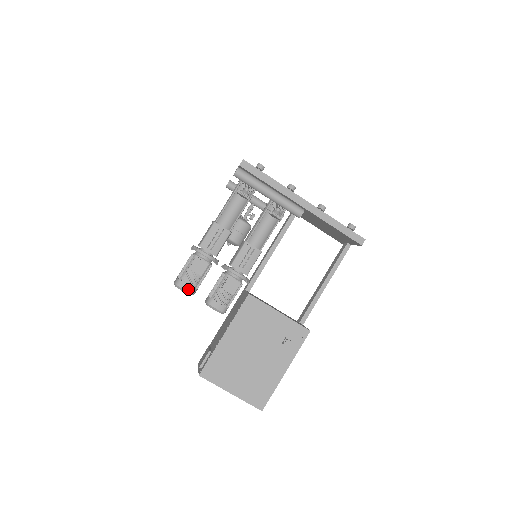
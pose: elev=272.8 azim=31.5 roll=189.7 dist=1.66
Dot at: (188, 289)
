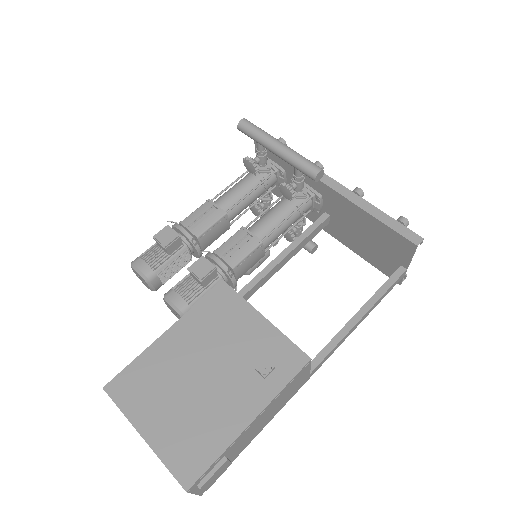
Dot at: (144, 269)
